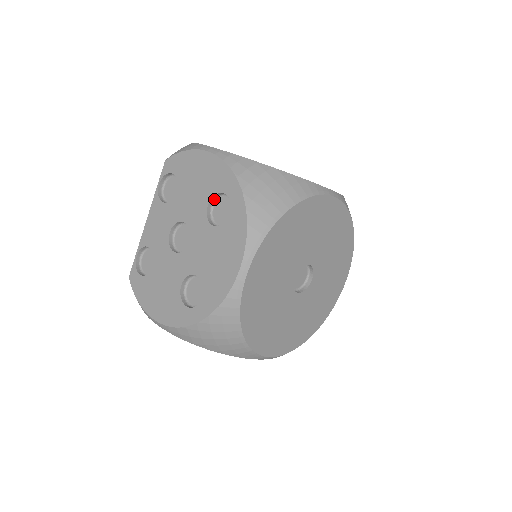
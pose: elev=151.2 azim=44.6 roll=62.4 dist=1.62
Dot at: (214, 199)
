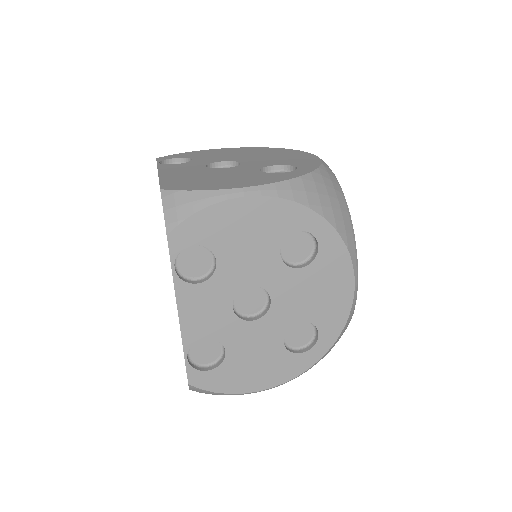
Dot at: (280, 242)
